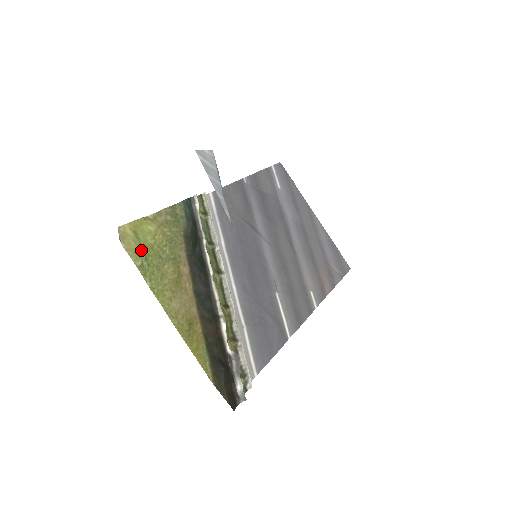
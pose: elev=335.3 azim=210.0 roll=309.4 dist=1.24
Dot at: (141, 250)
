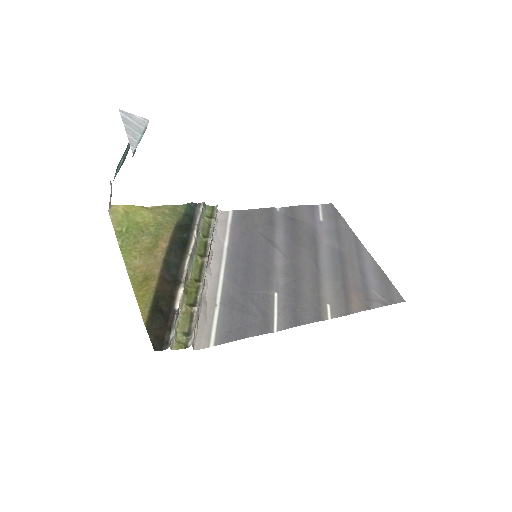
Dot at: (125, 222)
